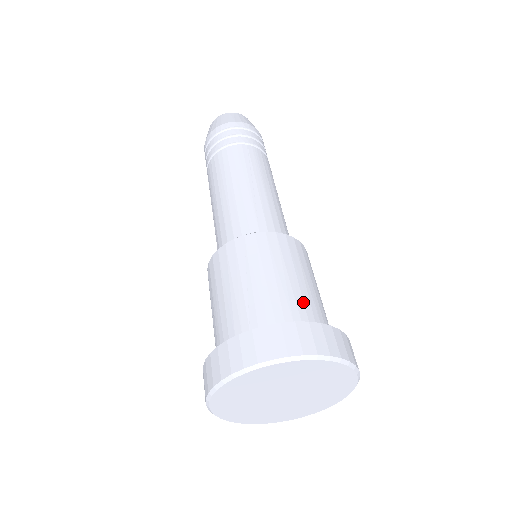
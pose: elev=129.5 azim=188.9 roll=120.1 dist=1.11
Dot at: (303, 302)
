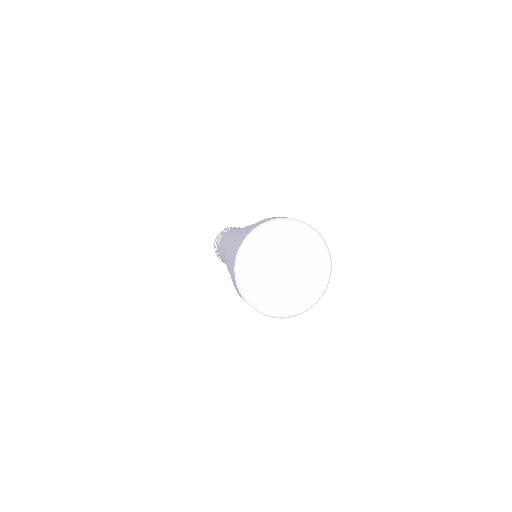
Dot at: occluded
